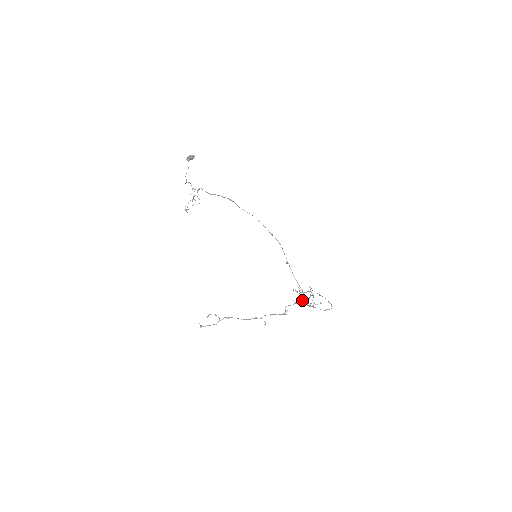
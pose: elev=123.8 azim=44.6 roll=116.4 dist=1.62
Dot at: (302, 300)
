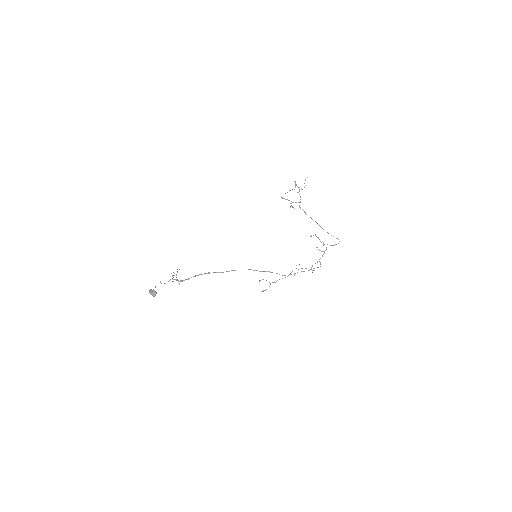
Dot at: occluded
